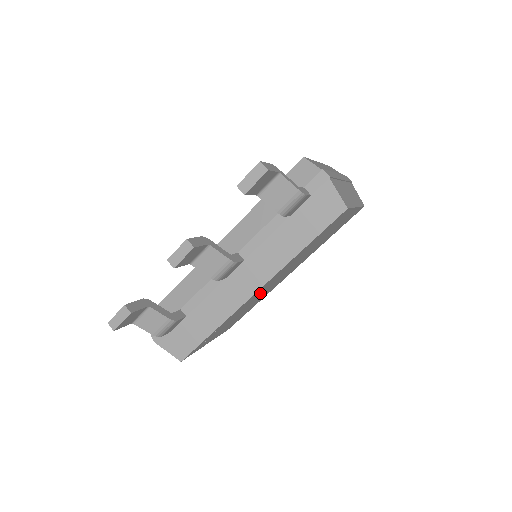
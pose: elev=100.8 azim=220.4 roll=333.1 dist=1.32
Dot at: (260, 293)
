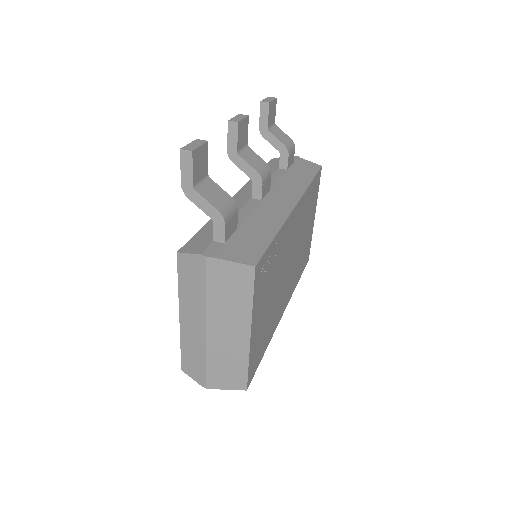
Dot at: (287, 251)
